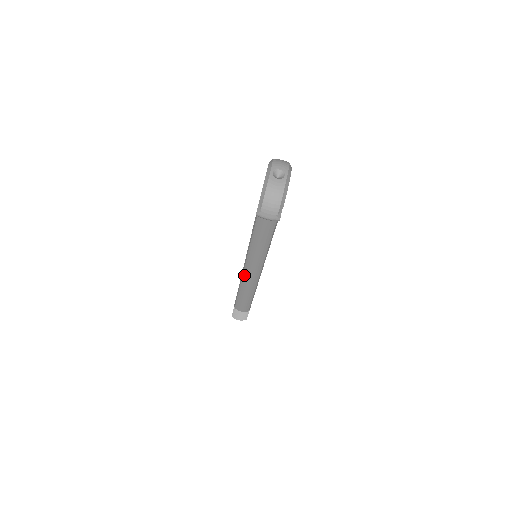
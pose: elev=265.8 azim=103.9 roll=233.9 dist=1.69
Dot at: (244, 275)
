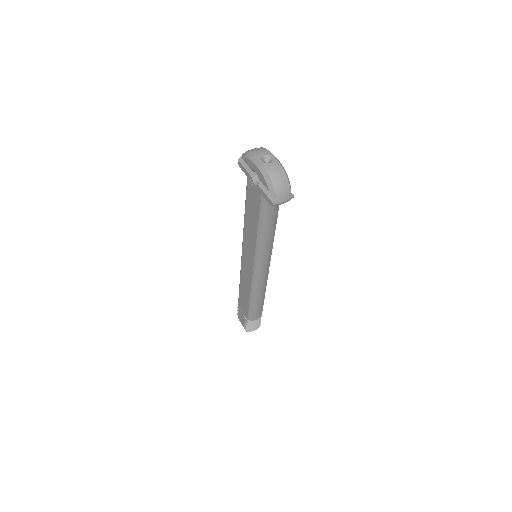
Dot at: (256, 280)
